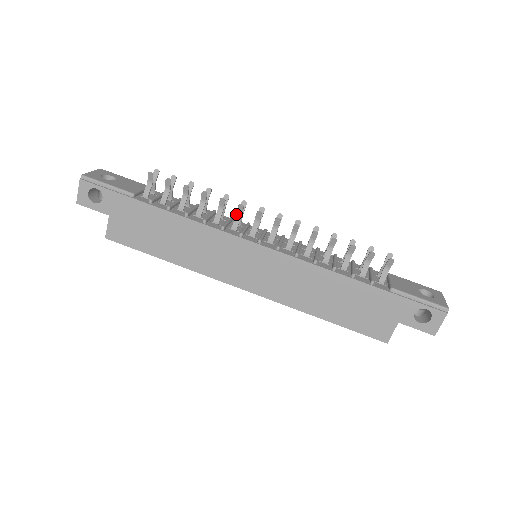
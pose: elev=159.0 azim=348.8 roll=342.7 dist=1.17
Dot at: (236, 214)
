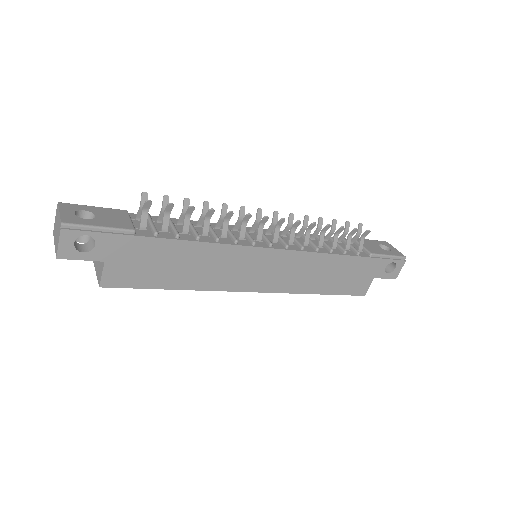
Dot at: (242, 223)
